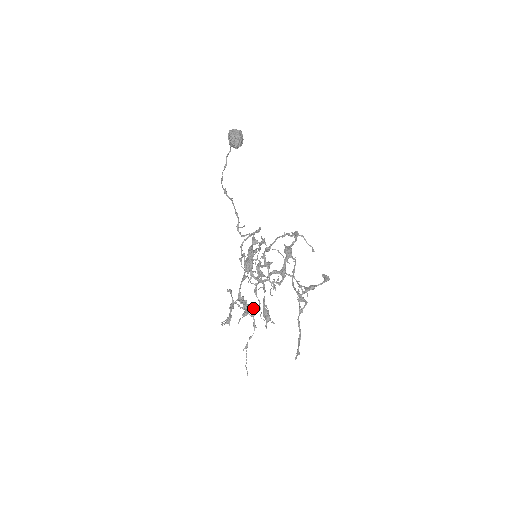
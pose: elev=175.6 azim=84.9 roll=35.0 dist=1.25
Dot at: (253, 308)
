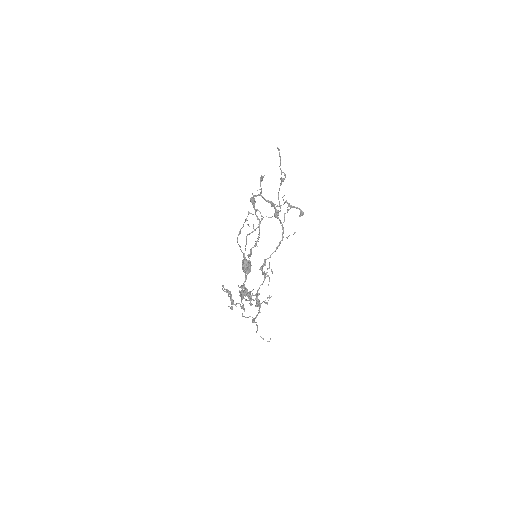
Dot at: occluded
